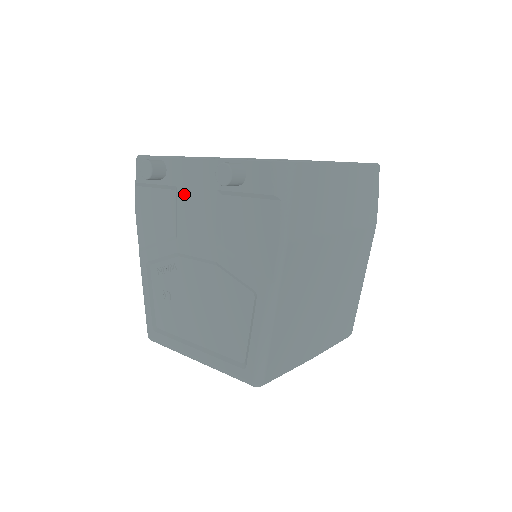
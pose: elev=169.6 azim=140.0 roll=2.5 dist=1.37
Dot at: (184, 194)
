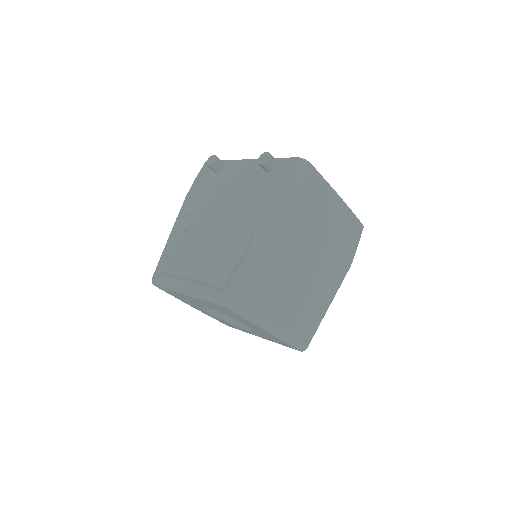
Dot at: (229, 180)
